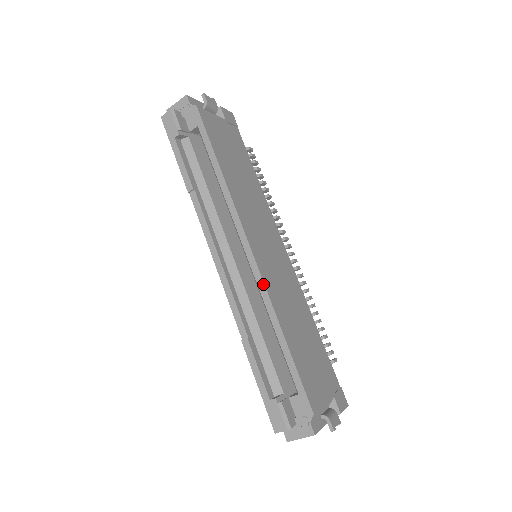
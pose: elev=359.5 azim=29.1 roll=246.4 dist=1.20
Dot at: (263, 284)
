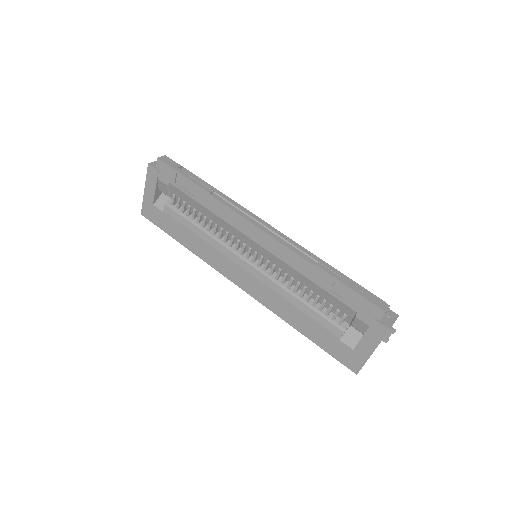
Dot at: (296, 243)
